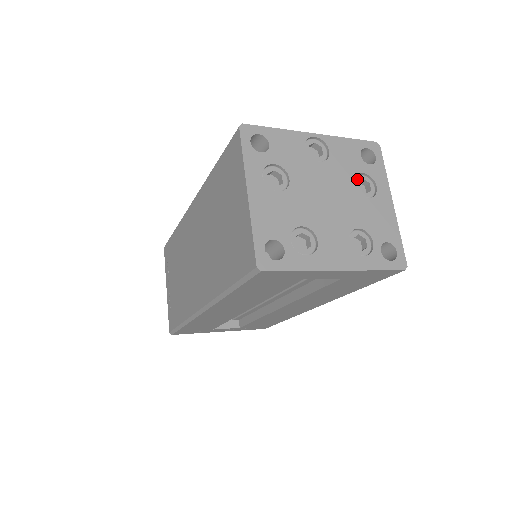
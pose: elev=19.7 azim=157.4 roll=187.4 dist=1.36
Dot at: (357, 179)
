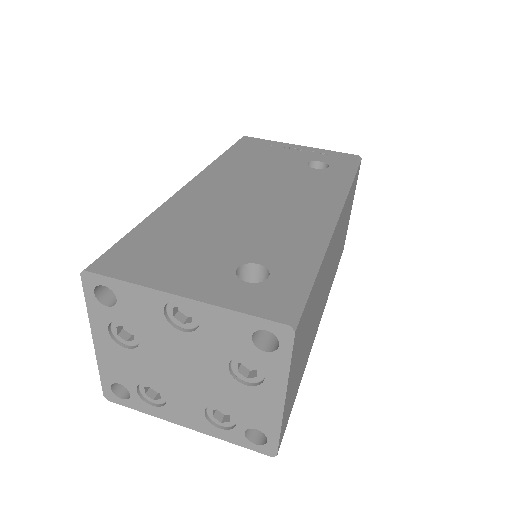
Dot at: (238, 360)
